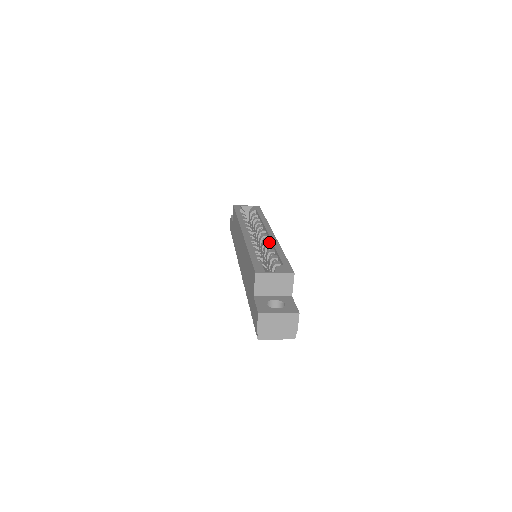
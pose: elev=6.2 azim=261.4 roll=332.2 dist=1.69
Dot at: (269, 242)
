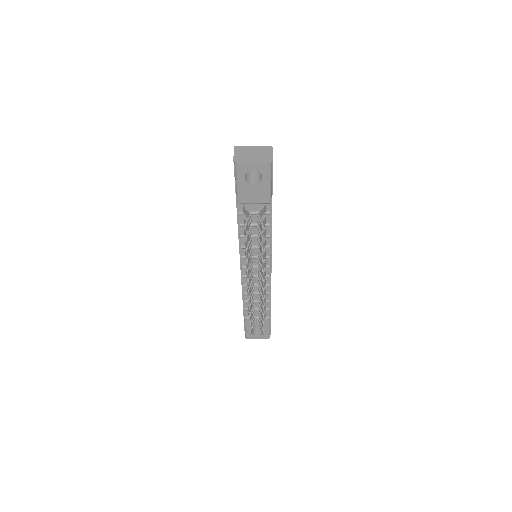
Dot at: occluded
